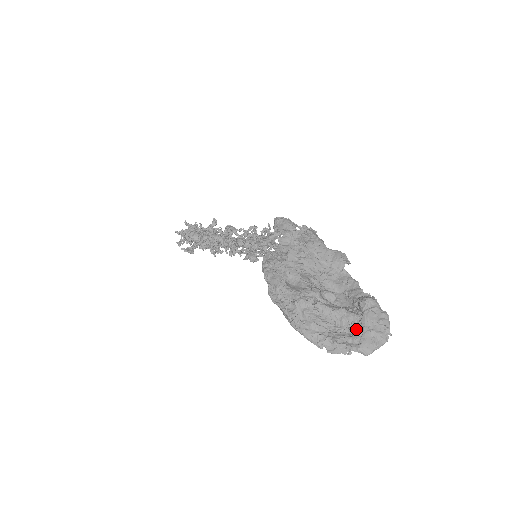
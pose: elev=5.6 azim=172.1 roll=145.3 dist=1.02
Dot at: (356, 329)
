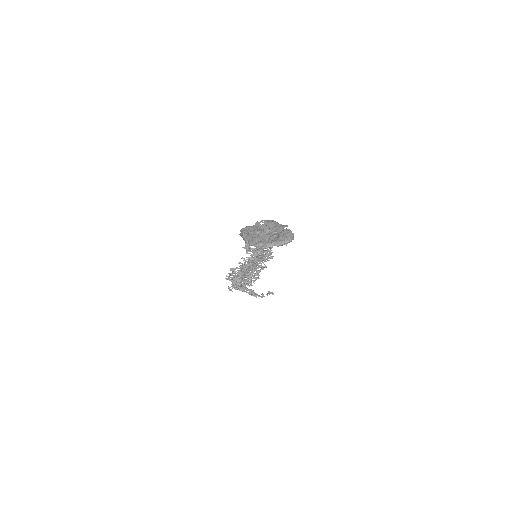
Dot at: (275, 238)
